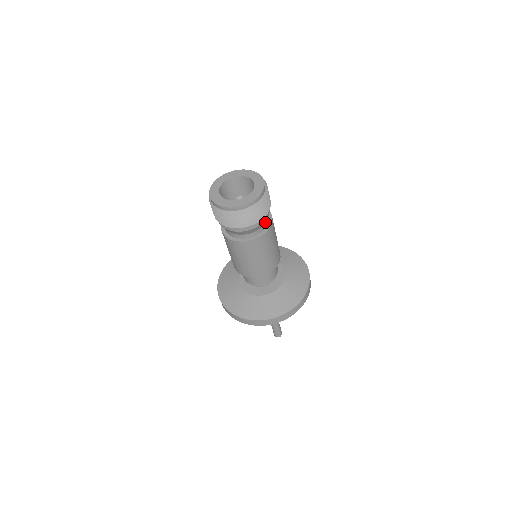
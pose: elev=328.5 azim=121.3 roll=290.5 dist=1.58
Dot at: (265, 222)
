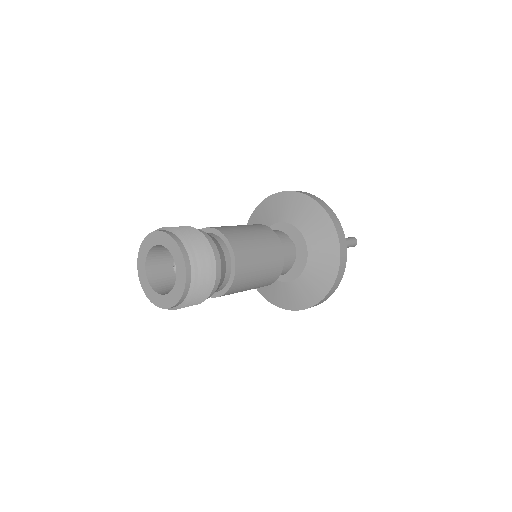
Dot at: (225, 274)
